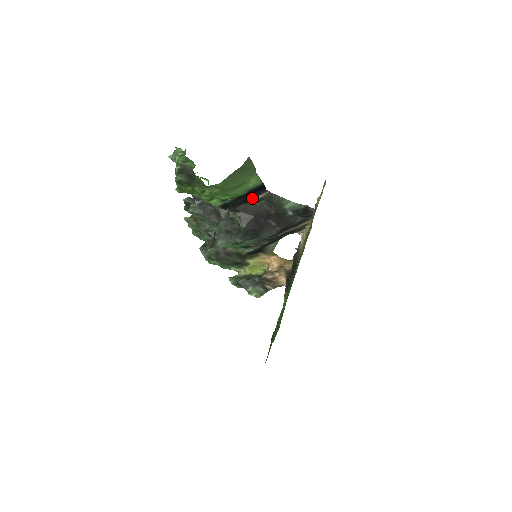
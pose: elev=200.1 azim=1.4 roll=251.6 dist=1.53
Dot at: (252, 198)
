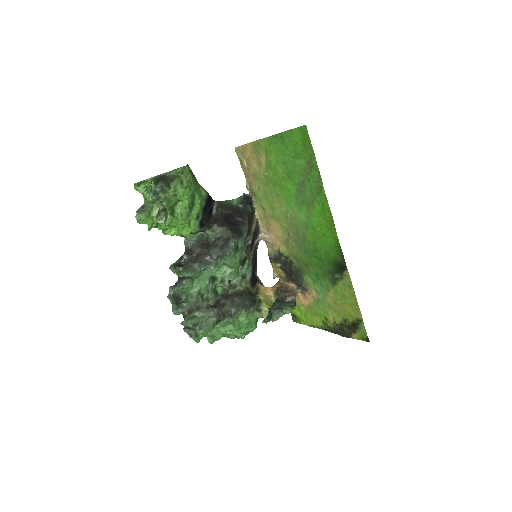
Dot at: (211, 211)
